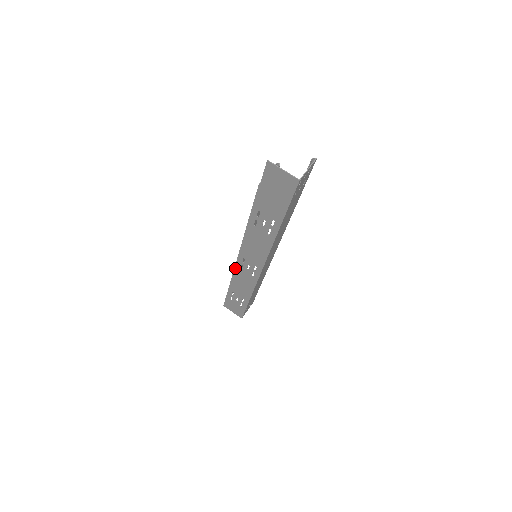
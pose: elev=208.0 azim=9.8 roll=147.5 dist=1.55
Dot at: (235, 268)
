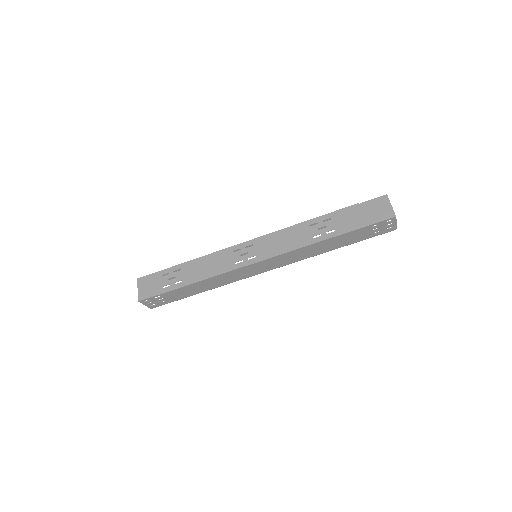
Dot at: (227, 249)
